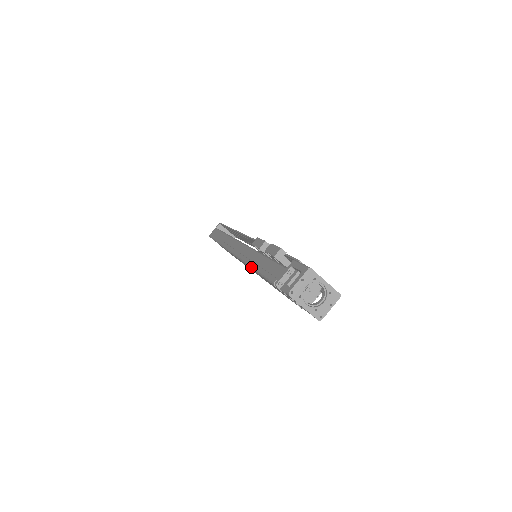
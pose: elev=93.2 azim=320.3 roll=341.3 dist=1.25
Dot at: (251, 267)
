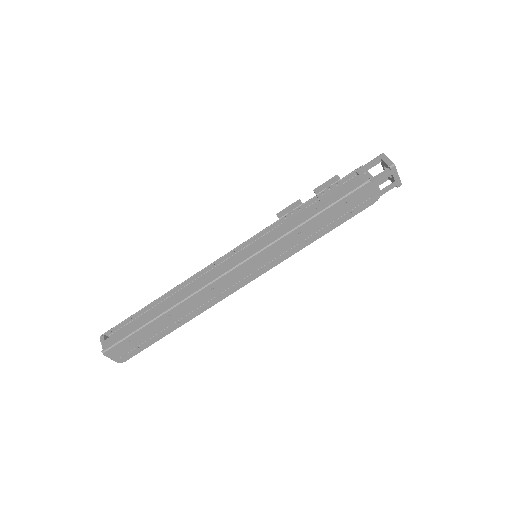
Dot at: (306, 221)
